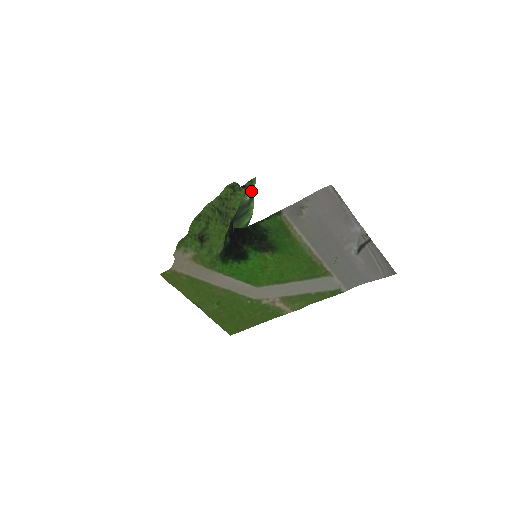
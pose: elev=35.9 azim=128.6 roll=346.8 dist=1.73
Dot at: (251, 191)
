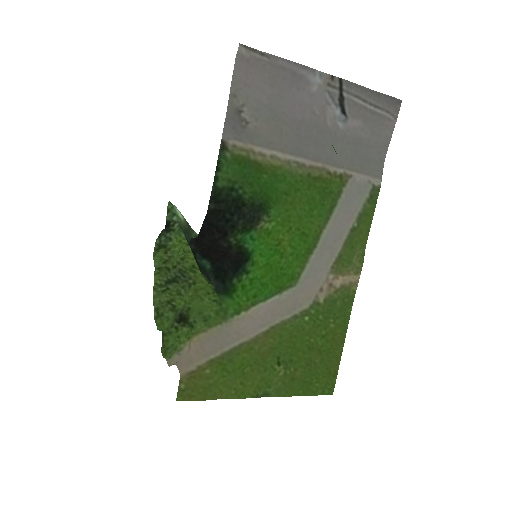
Dot at: (178, 211)
